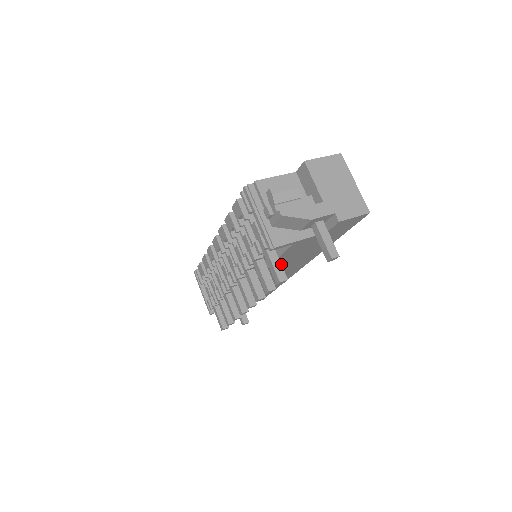
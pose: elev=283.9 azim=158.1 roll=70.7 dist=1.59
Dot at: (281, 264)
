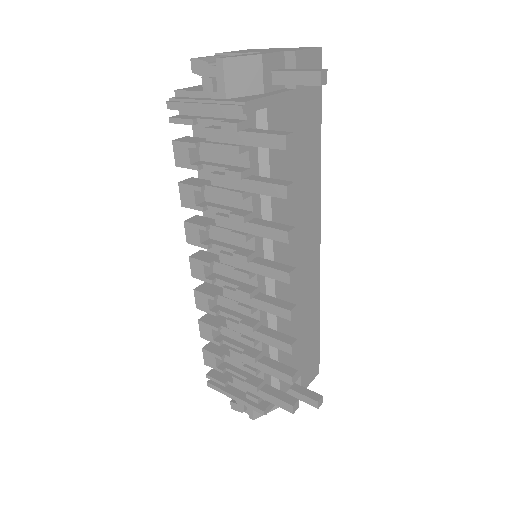
Dot at: (271, 130)
